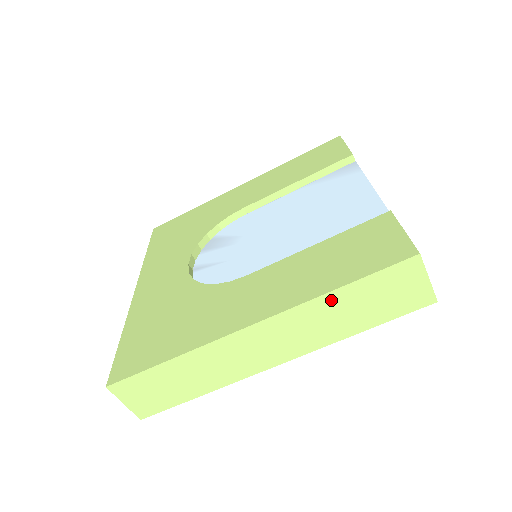
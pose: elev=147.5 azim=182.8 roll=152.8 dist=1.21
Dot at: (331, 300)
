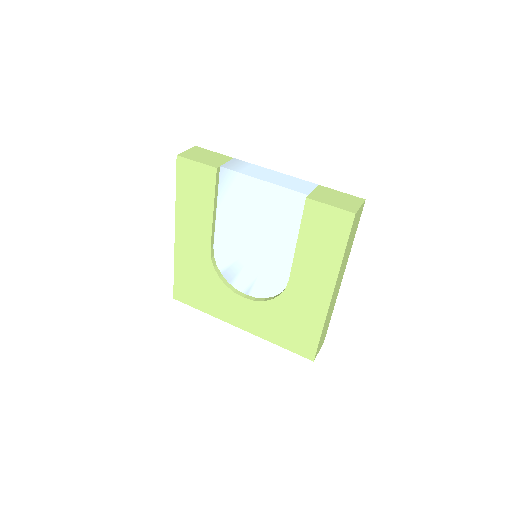
Dot at: (344, 257)
